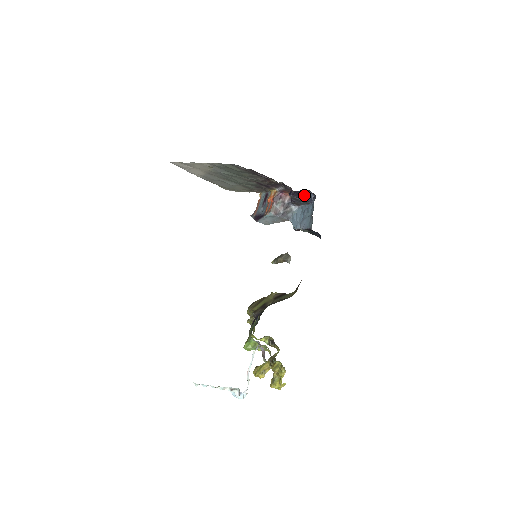
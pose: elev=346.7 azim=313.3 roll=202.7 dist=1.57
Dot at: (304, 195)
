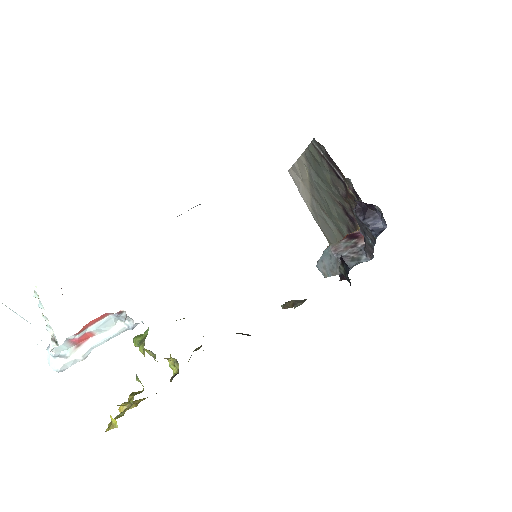
Dot at: (372, 218)
